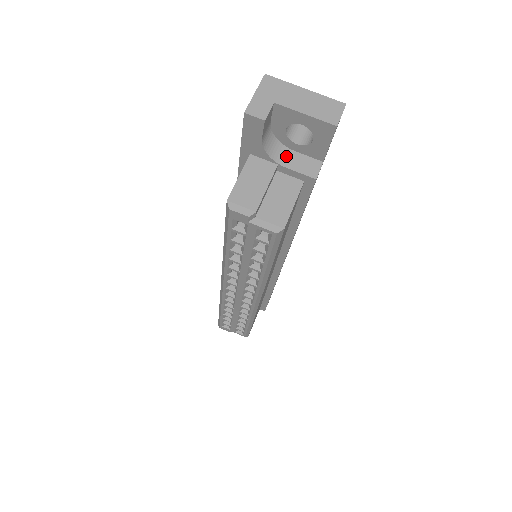
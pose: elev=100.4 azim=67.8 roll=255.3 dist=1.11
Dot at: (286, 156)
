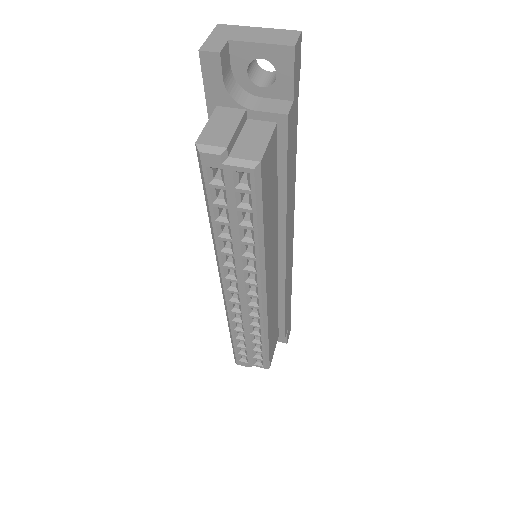
Dot at: (254, 102)
